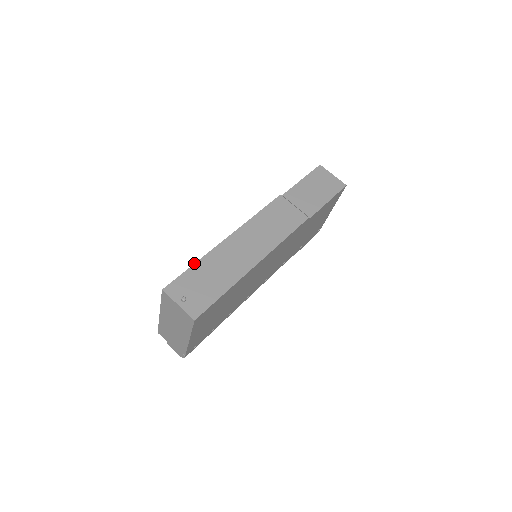
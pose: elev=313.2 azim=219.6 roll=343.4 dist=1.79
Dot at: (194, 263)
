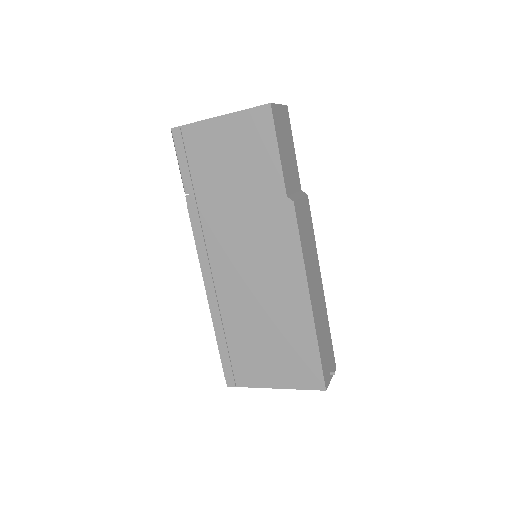
Dot at: (319, 350)
